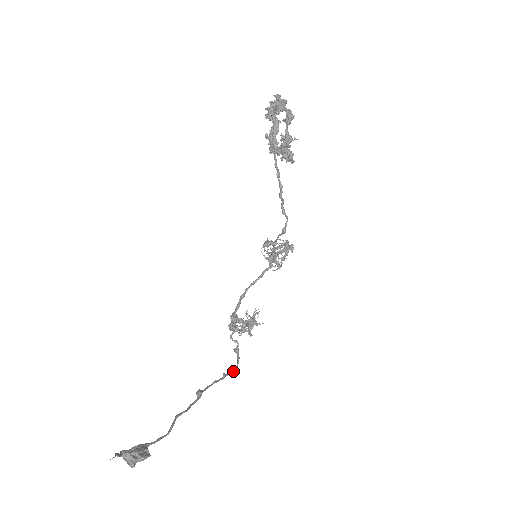
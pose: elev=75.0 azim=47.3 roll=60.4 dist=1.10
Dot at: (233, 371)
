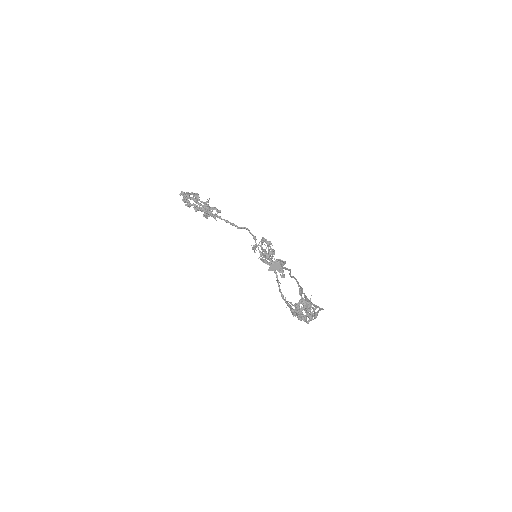
Dot at: (321, 308)
